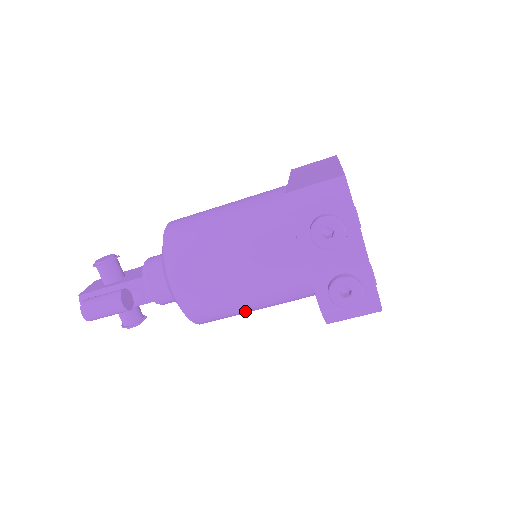
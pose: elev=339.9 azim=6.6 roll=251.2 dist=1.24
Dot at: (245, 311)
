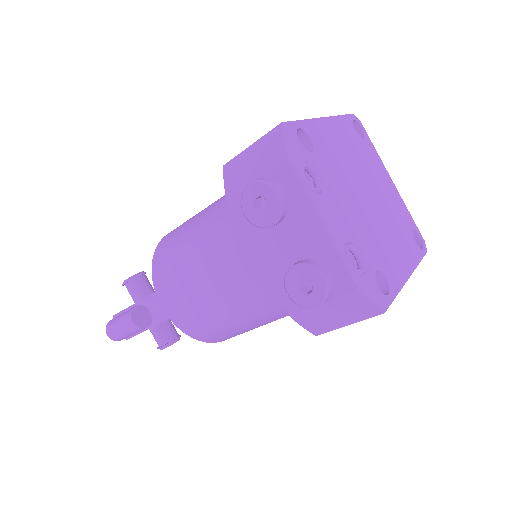
Dot at: (246, 324)
